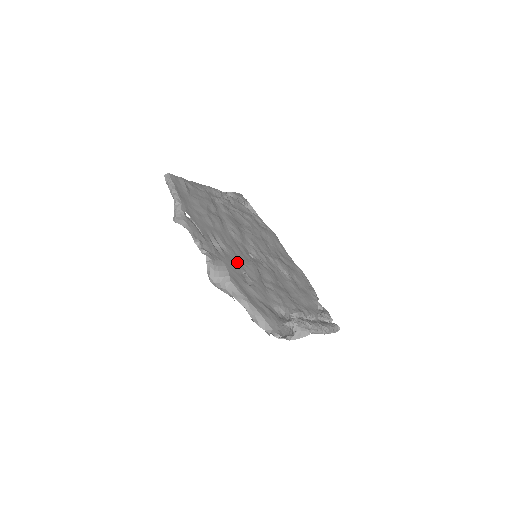
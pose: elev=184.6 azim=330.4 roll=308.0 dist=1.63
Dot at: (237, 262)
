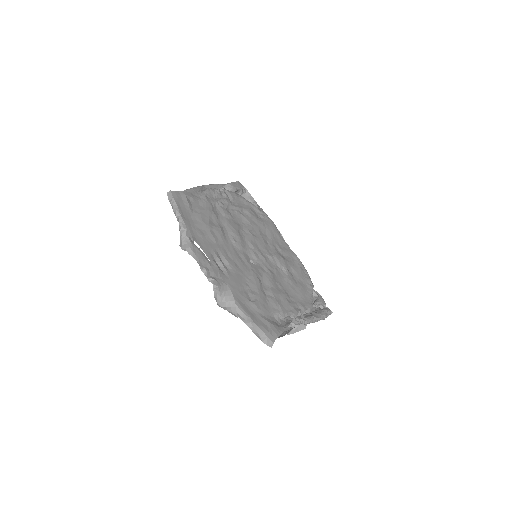
Dot at: (240, 277)
